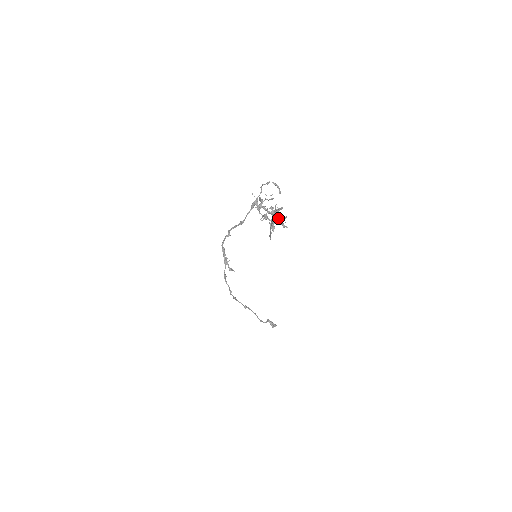
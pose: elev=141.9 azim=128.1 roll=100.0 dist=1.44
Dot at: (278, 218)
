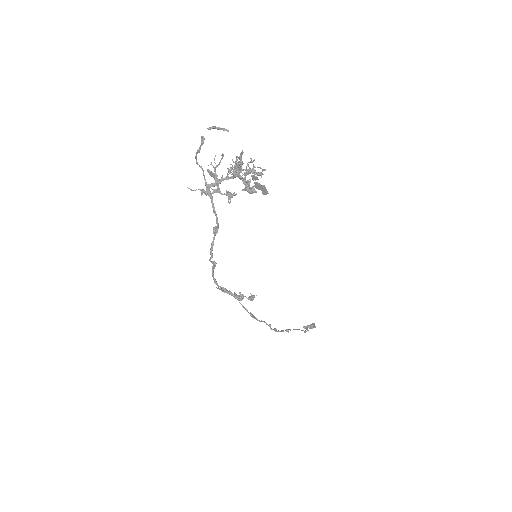
Dot at: occluded
